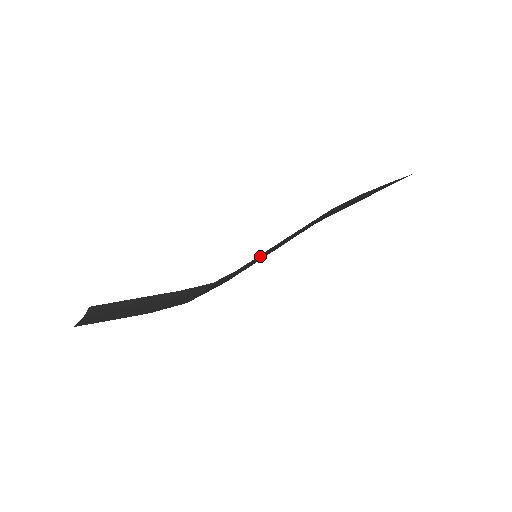
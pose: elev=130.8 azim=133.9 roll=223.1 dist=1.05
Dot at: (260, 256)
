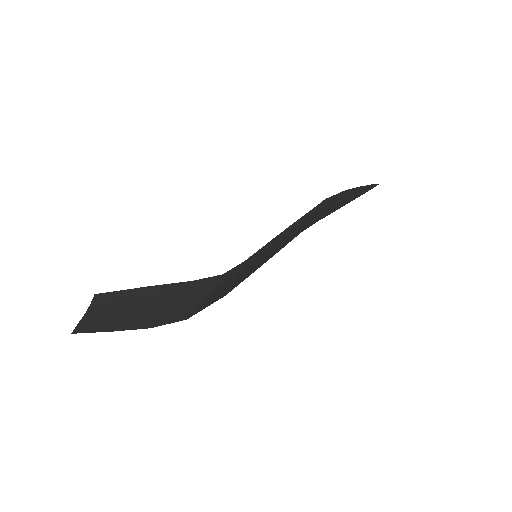
Dot at: (263, 249)
